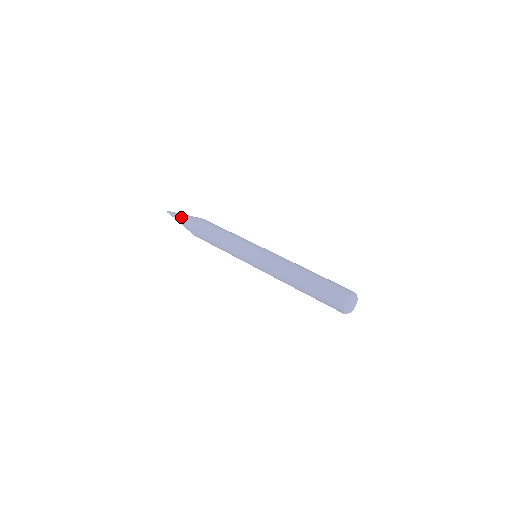
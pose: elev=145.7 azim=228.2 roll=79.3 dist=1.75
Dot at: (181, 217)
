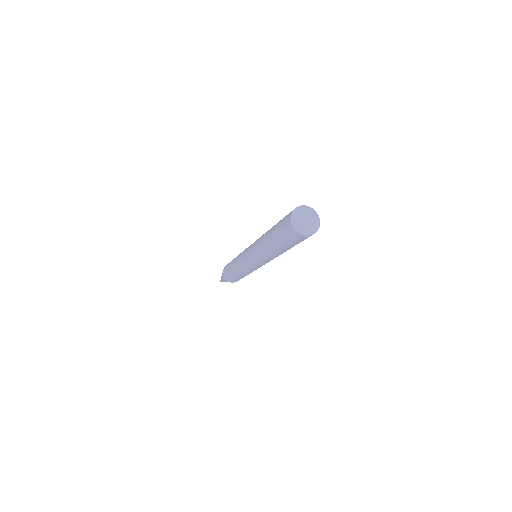
Dot at: occluded
